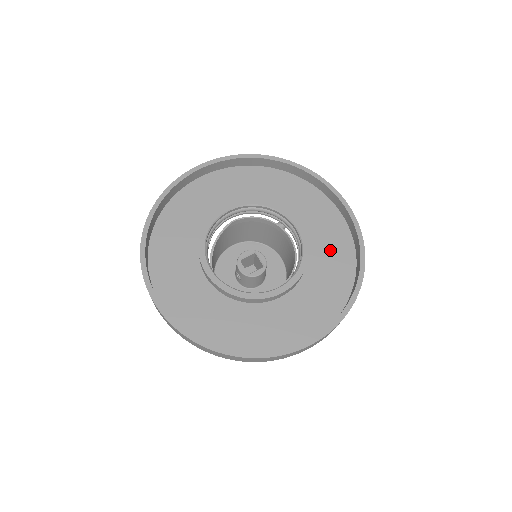
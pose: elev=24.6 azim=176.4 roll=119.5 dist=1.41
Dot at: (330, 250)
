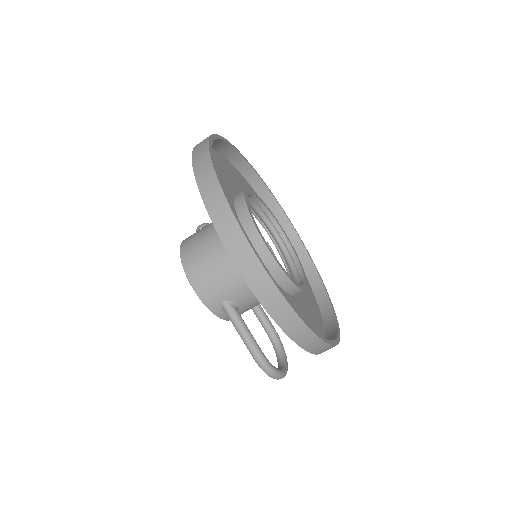
Dot at: occluded
